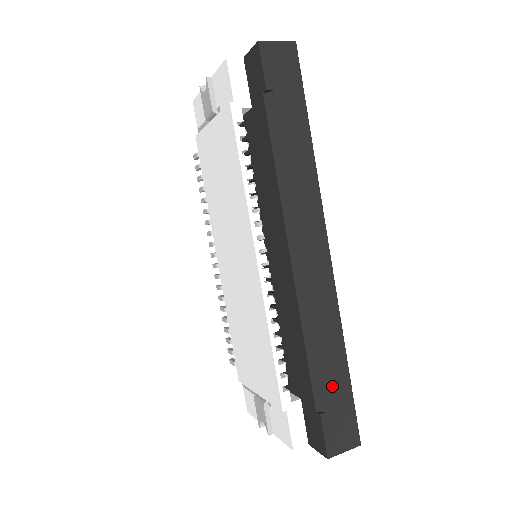
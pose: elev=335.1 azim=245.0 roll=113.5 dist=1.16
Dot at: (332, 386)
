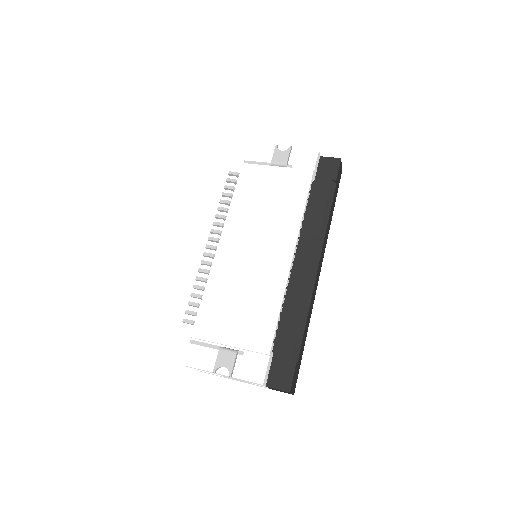
Dot at: (301, 349)
